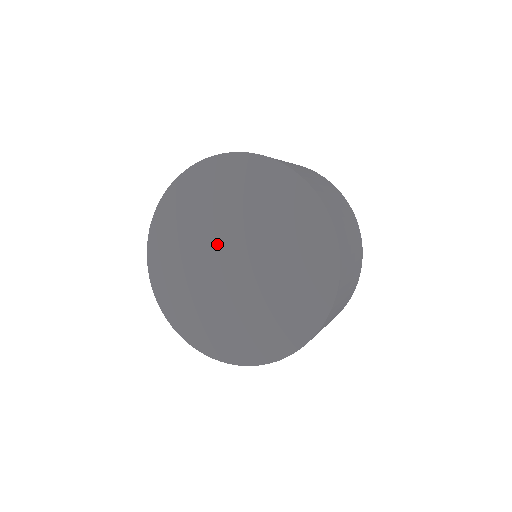
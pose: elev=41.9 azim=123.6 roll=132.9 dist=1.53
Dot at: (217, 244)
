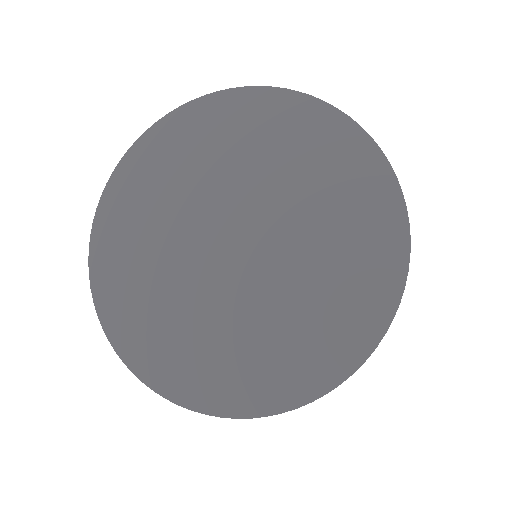
Dot at: (197, 239)
